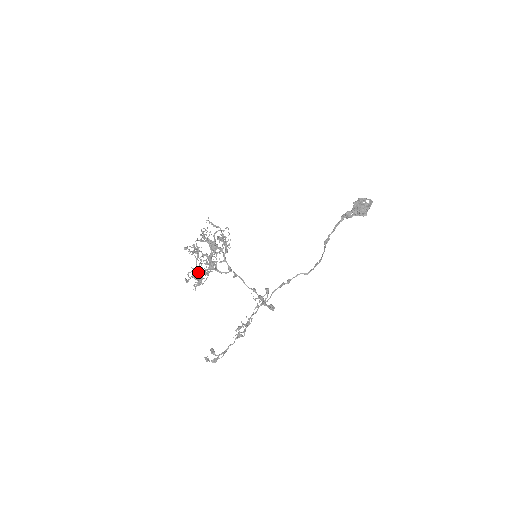
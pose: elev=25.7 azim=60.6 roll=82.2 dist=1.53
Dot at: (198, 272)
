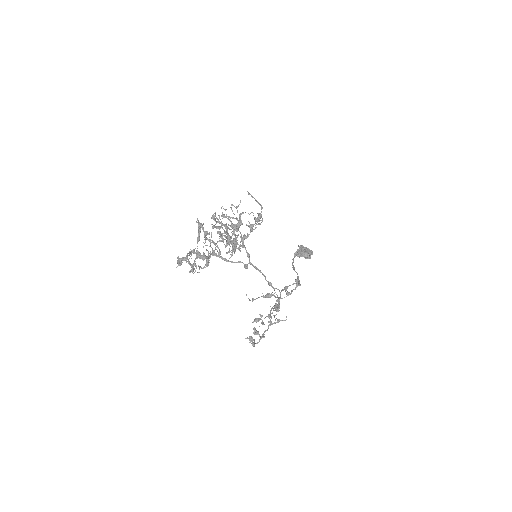
Dot at: (233, 243)
